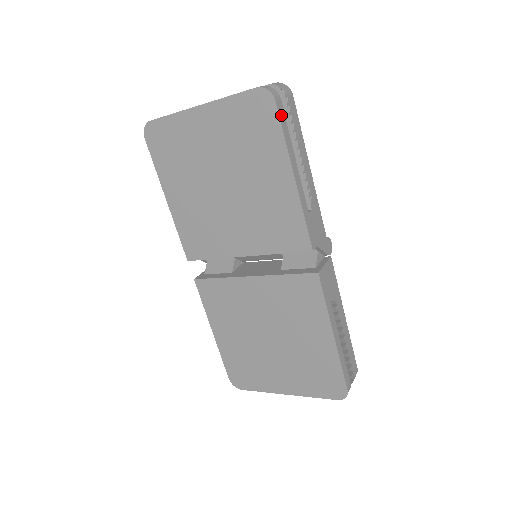
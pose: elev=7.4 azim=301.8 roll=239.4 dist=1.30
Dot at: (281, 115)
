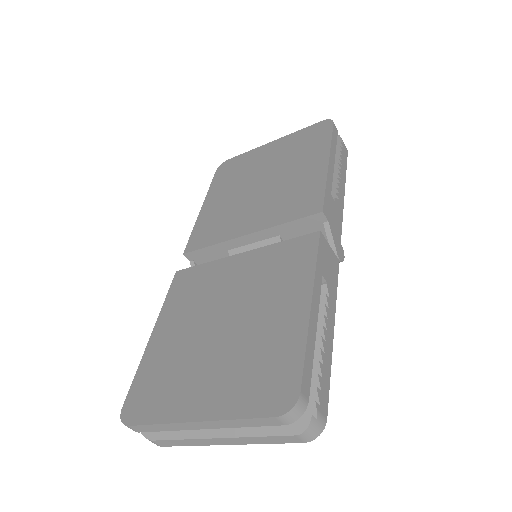
Dot at: (334, 133)
